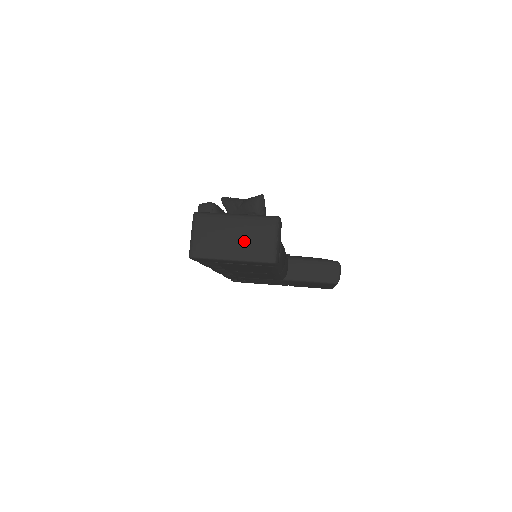
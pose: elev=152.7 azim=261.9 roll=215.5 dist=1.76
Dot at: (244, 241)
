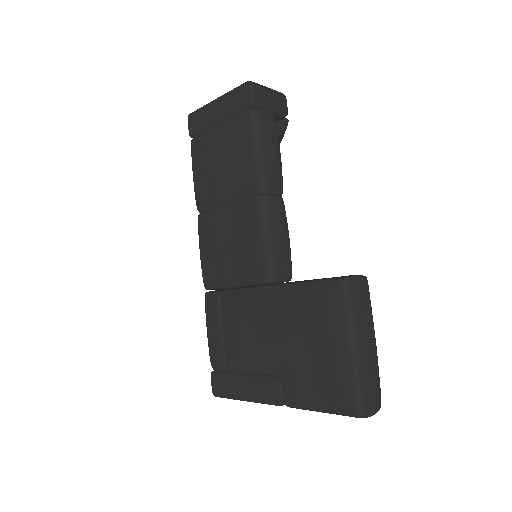
Dot at: occluded
